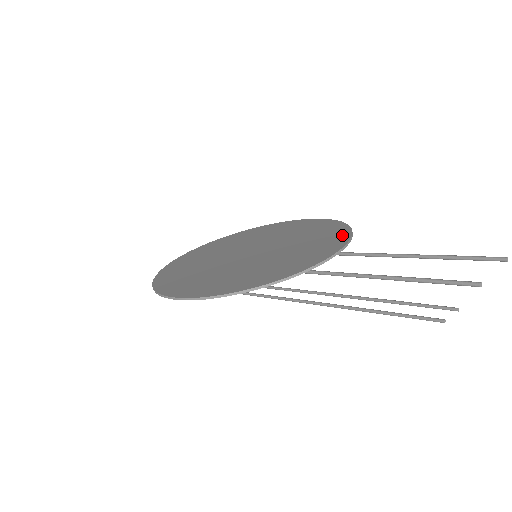
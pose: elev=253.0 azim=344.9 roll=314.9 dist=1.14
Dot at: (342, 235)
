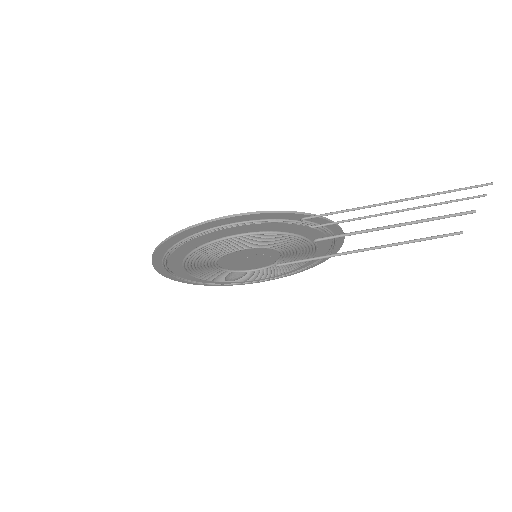
Dot at: occluded
